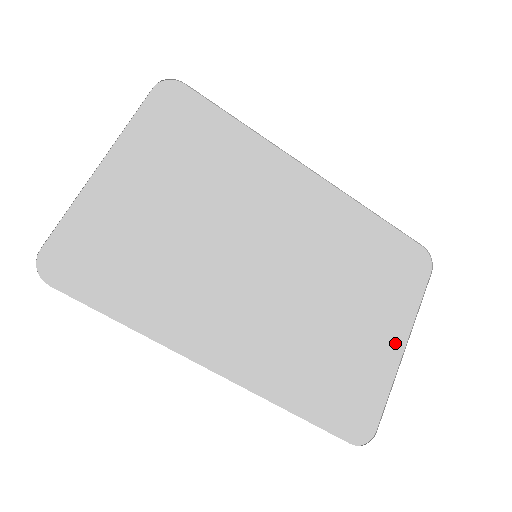
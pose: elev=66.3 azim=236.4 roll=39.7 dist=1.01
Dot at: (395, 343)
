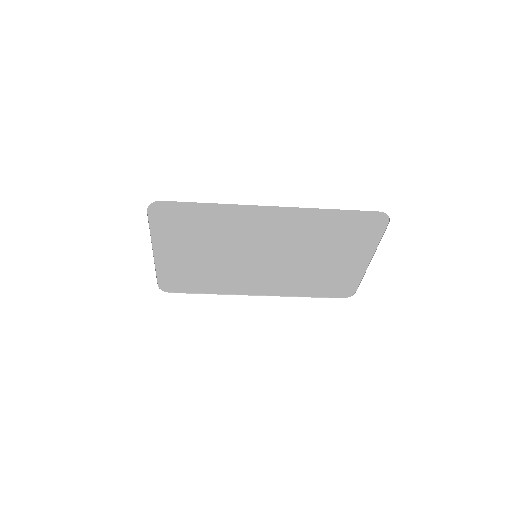
Dot at: (362, 261)
